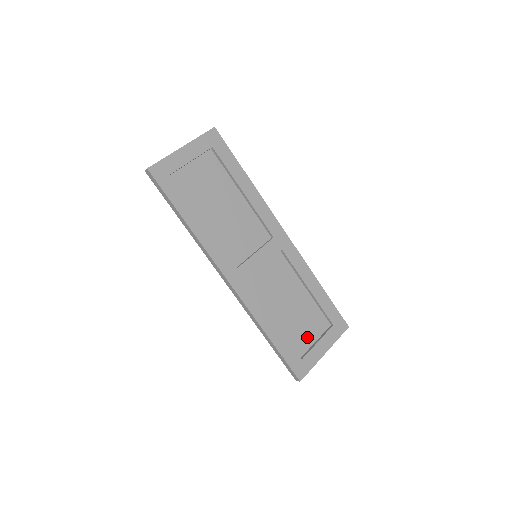
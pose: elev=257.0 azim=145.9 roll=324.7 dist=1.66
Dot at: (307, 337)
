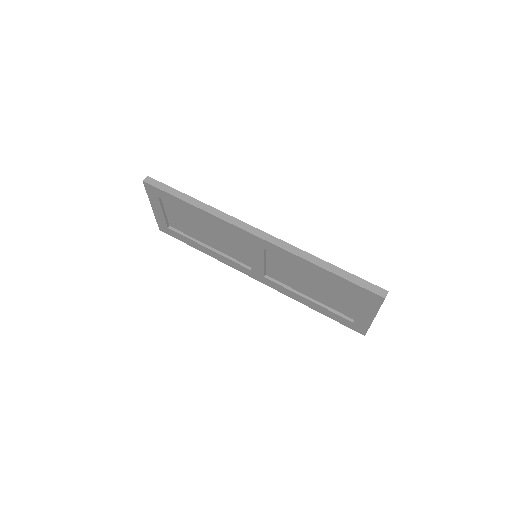
Dot at: (350, 300)
